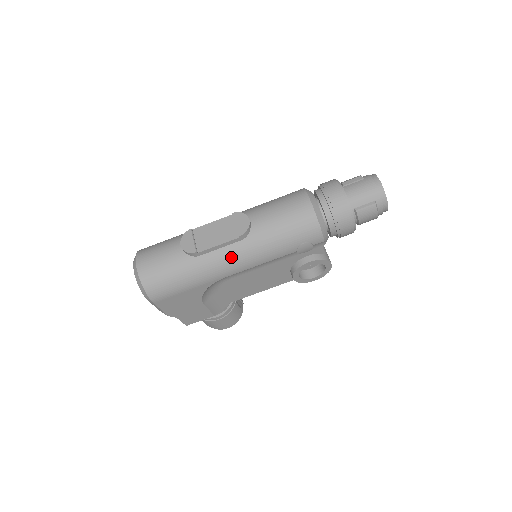
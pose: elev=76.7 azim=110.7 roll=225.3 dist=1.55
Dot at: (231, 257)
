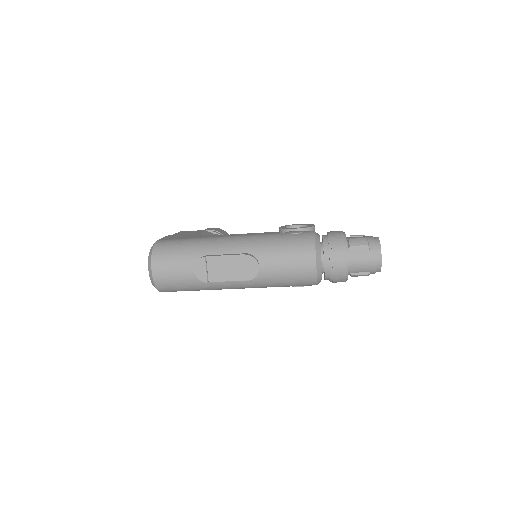
Dot at: (236, 286)
